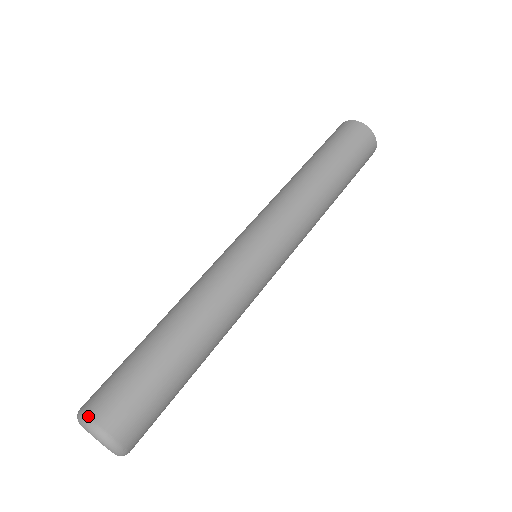
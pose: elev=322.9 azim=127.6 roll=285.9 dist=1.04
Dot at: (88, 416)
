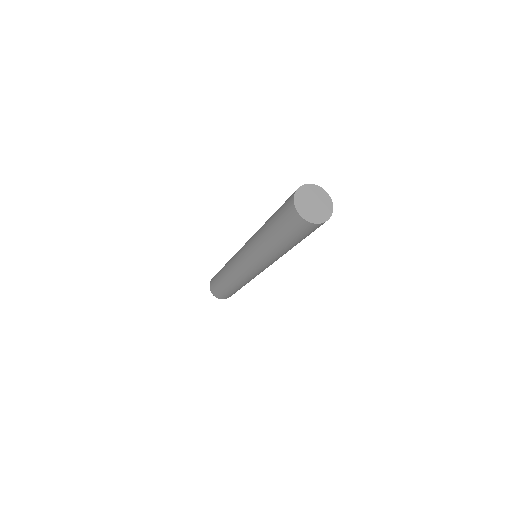
Dot at: (210, 283)
